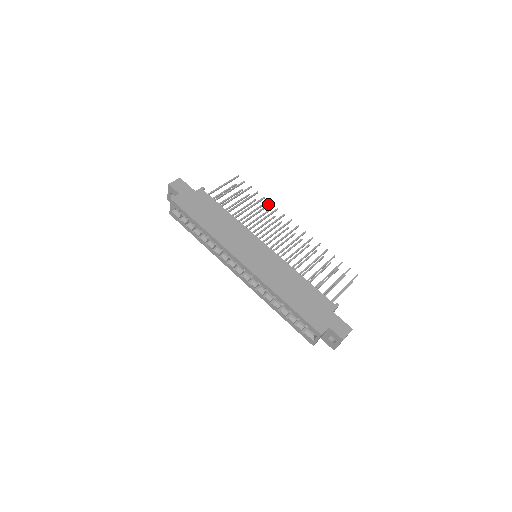
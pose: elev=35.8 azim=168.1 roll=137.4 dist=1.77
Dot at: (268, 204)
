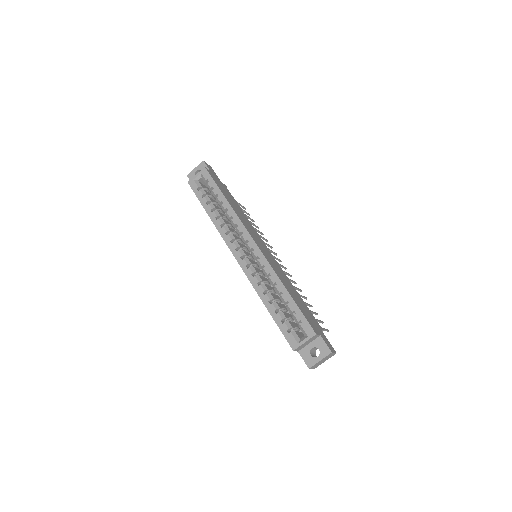
Dot at: (266, 239)
